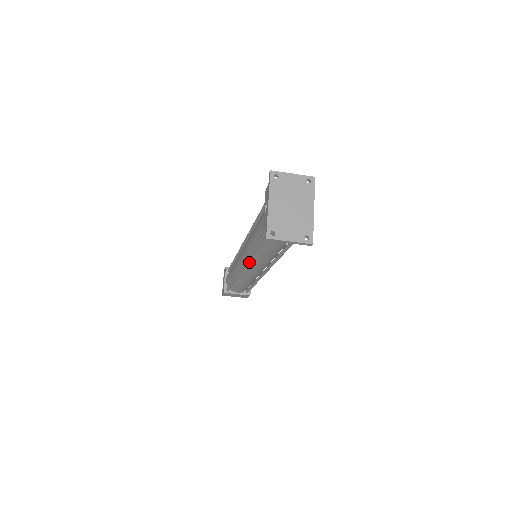
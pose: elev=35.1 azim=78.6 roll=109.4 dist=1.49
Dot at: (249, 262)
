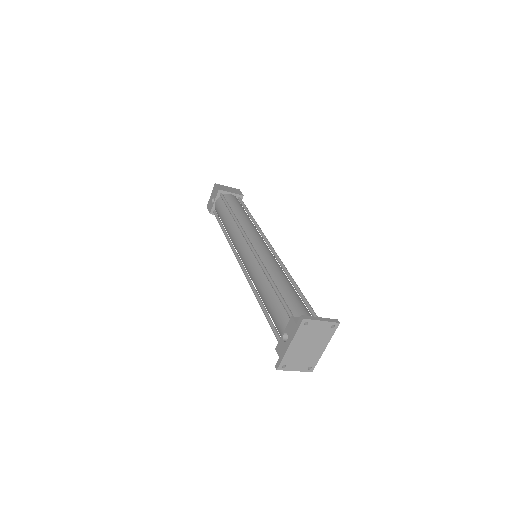
Dot at: occluded
